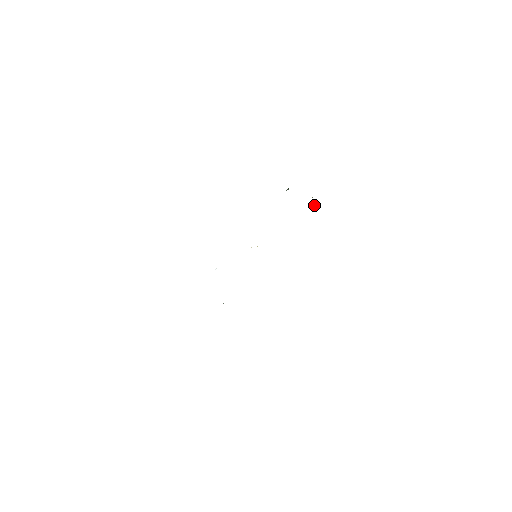
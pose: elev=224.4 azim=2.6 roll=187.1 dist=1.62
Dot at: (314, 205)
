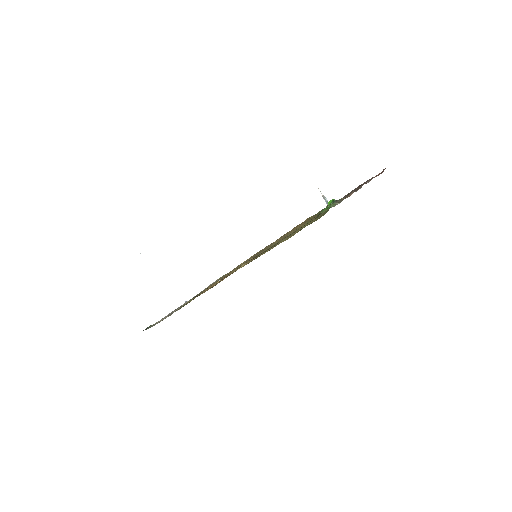
Dot at: occluded
